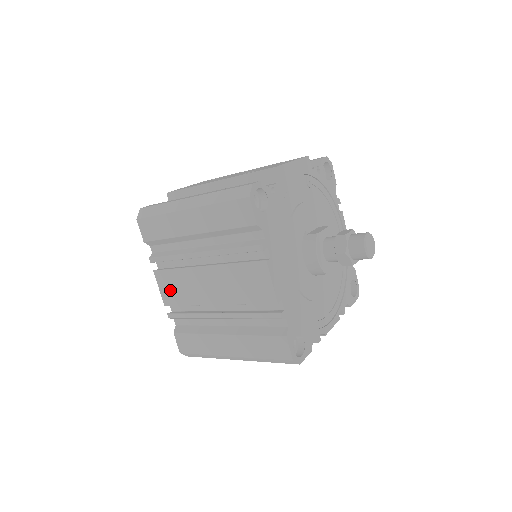
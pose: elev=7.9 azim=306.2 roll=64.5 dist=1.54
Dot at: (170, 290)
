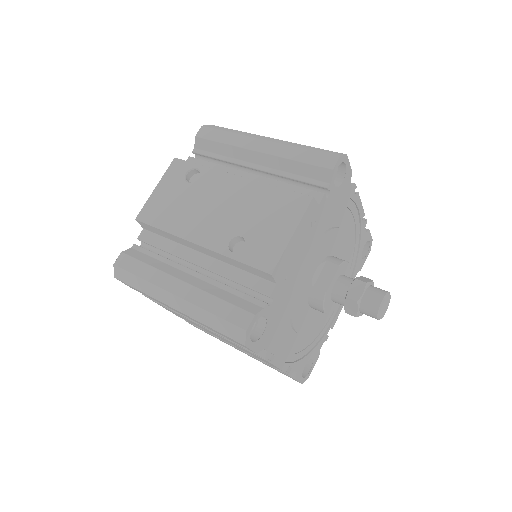
Dot at: occluded
